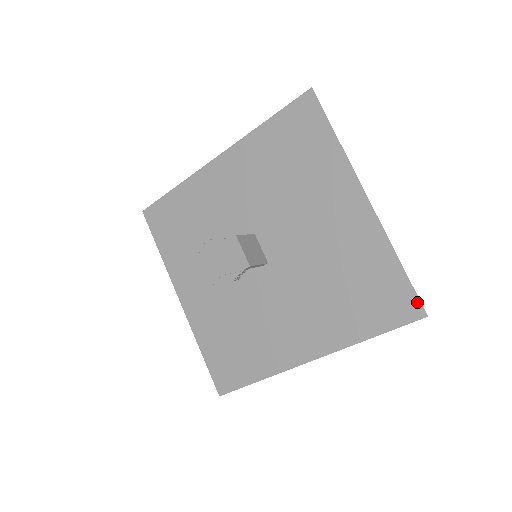
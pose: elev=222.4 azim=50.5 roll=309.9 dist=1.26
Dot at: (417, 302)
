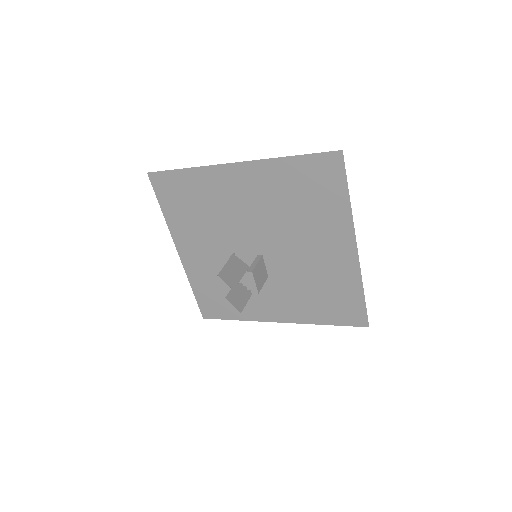
Dot at: (366, 318)
